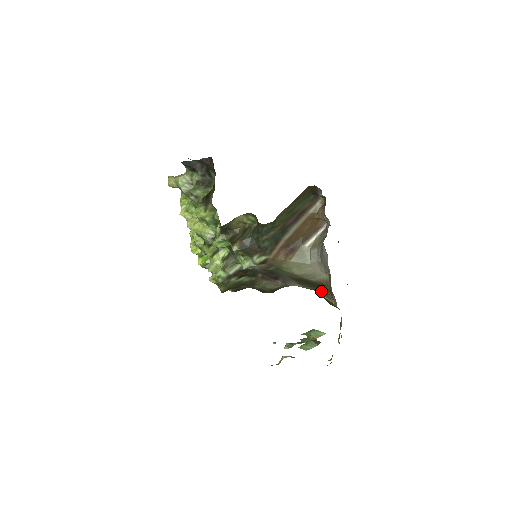
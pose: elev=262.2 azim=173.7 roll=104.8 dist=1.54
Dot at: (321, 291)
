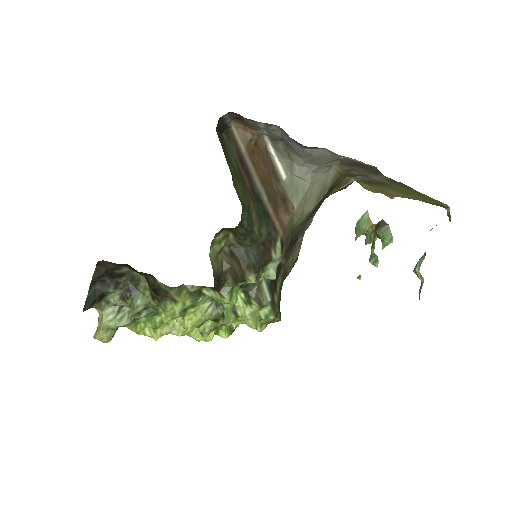
Dot at: (332, 190)
